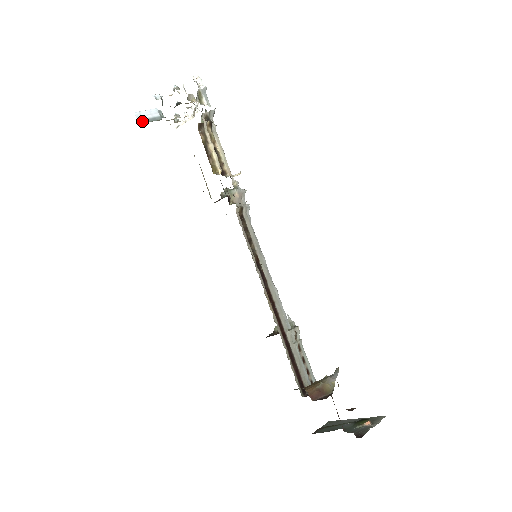
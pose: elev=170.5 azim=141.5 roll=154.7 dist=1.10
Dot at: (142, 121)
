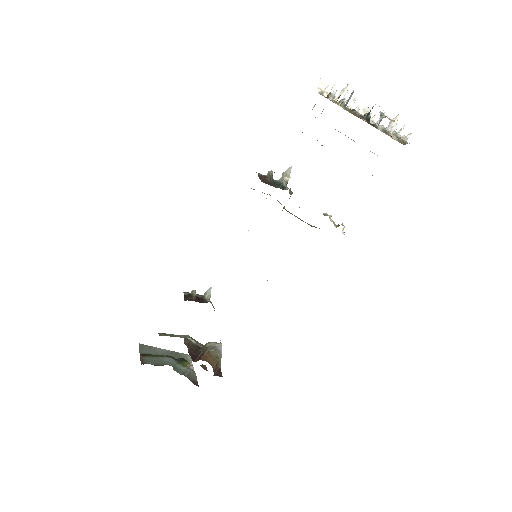
Dot at: (346, 103)
